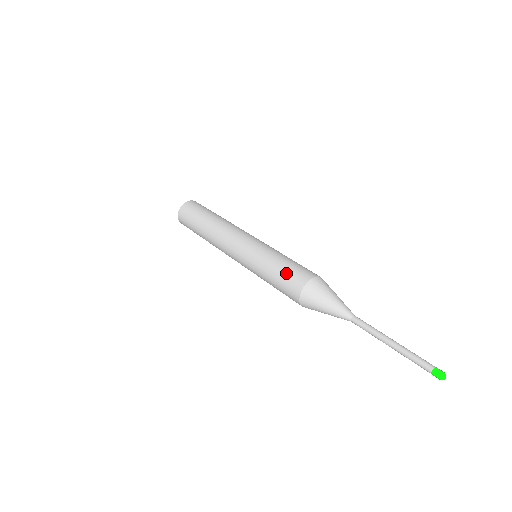
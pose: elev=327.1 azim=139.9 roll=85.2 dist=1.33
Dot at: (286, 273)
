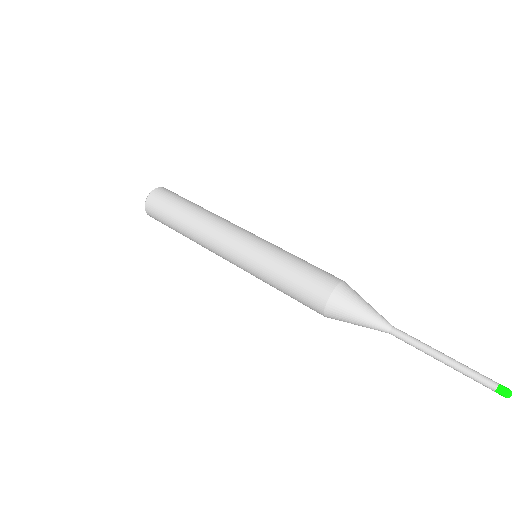
Dot at: (298, 296)
